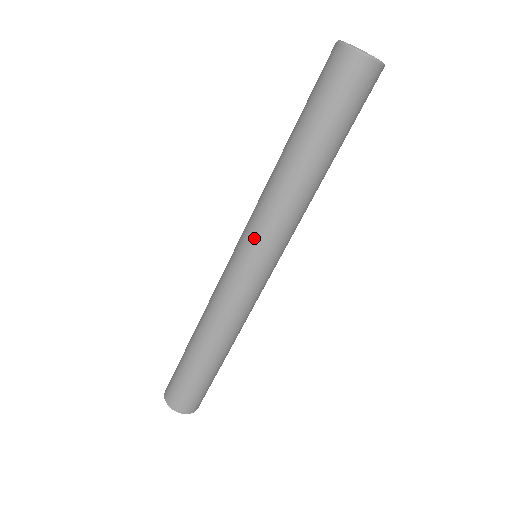
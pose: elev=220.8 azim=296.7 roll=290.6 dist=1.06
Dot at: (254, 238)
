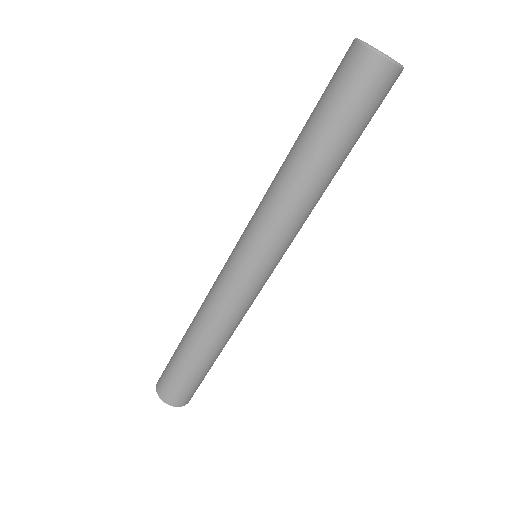
Dot at: (274, 250)
